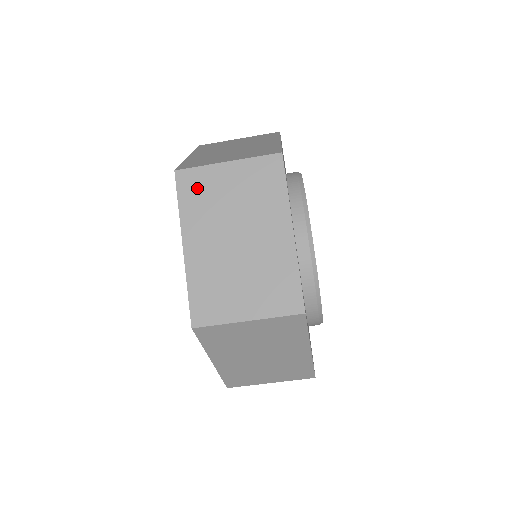
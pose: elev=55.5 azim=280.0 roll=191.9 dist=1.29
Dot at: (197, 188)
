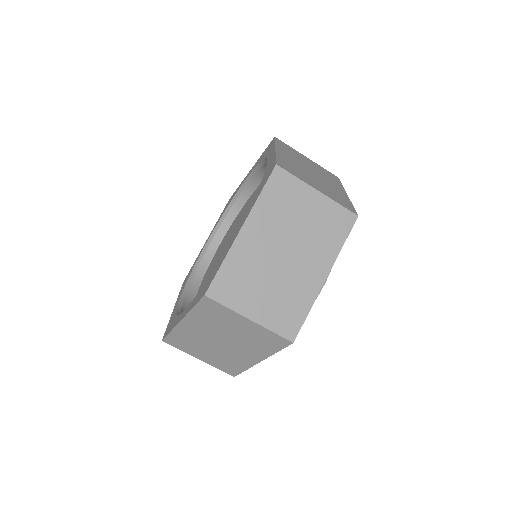
Dot at: (288, 148)
